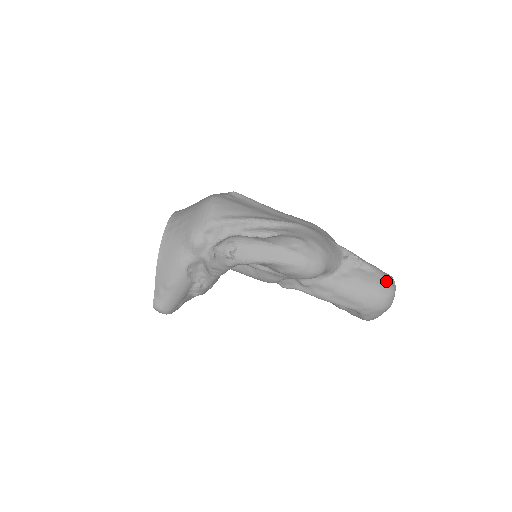
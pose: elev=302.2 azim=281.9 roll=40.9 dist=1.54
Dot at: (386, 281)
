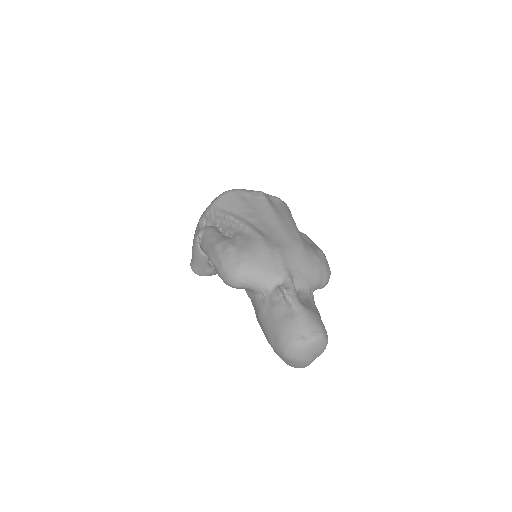
Dot at: (296, 329)
